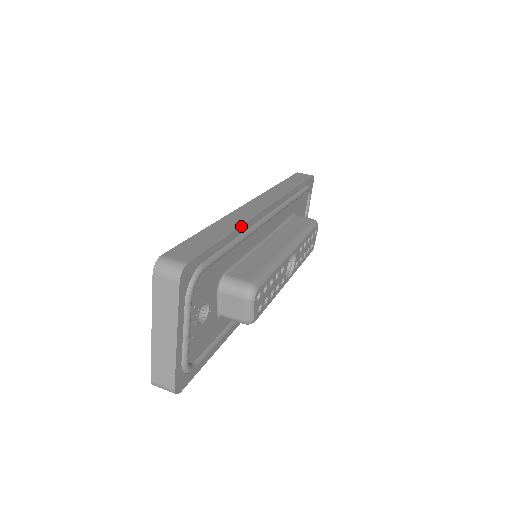
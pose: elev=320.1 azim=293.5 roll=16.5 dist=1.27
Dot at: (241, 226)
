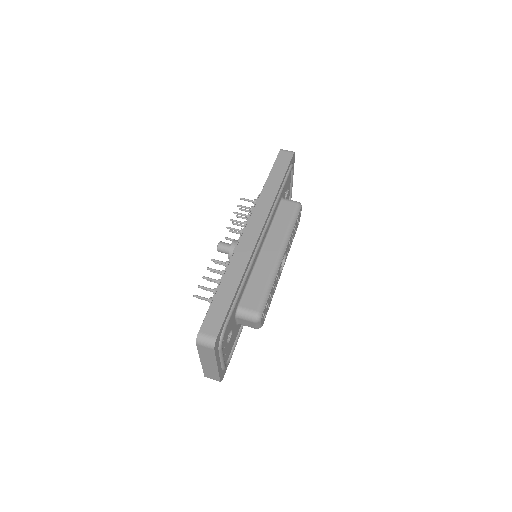
Dot at: (244, 273)
